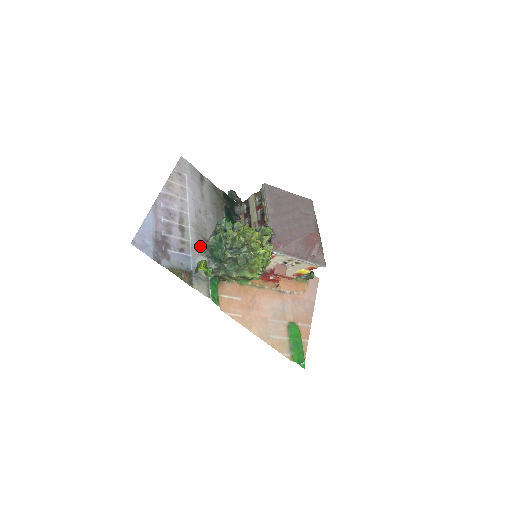
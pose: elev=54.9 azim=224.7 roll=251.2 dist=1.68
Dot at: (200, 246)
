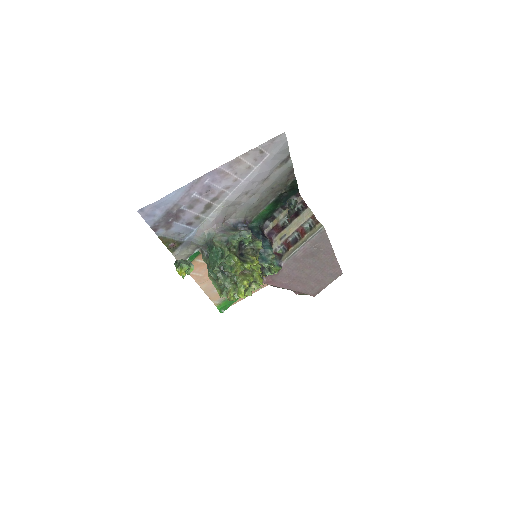
Dot at: (210, 230)
